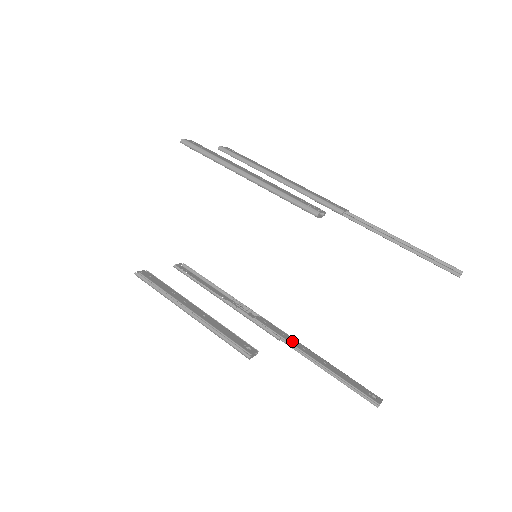
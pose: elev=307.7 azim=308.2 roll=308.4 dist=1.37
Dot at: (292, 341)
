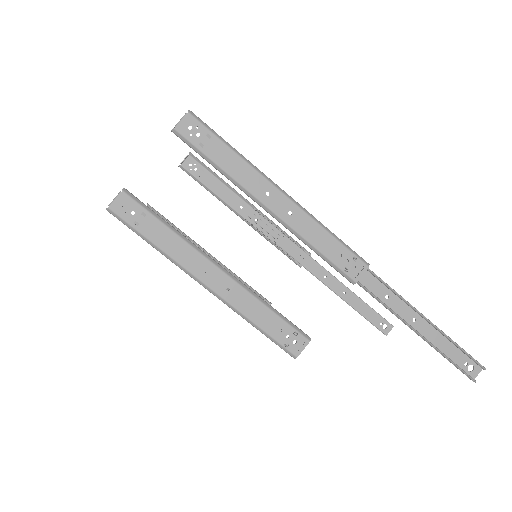
Dot at: (314, 269)
